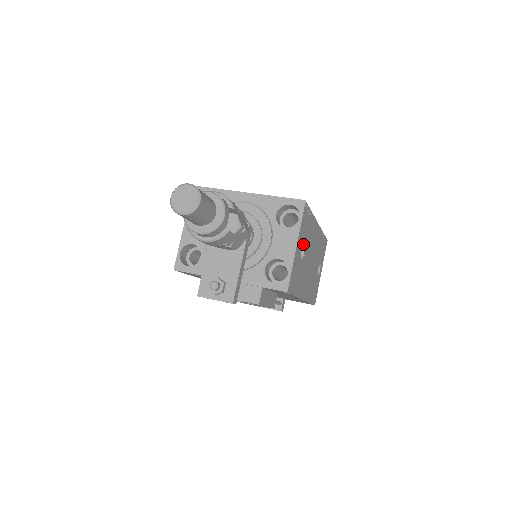
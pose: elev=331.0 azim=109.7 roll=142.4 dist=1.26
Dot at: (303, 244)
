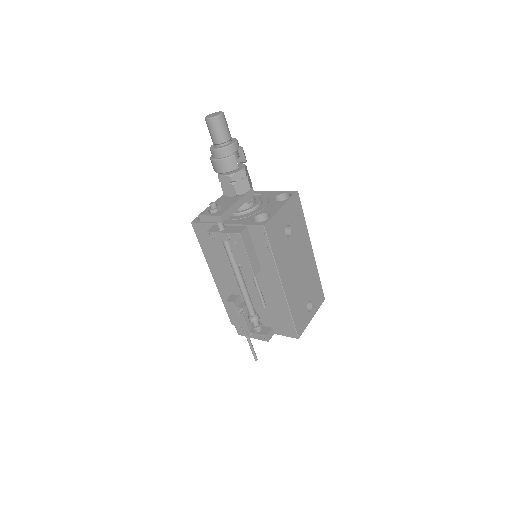
Dot at: (290, 225)
